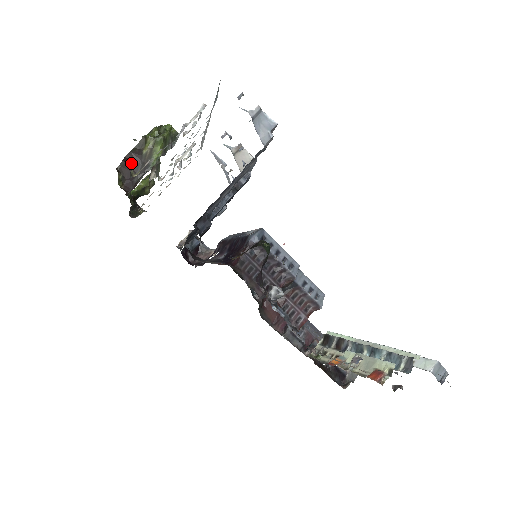
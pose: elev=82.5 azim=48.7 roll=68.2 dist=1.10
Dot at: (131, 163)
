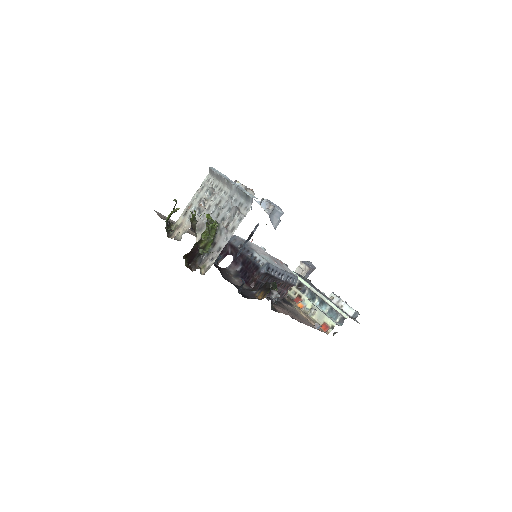
Dot at: occluded
